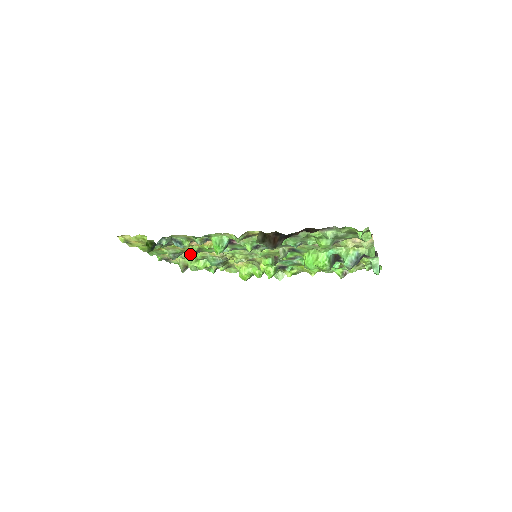
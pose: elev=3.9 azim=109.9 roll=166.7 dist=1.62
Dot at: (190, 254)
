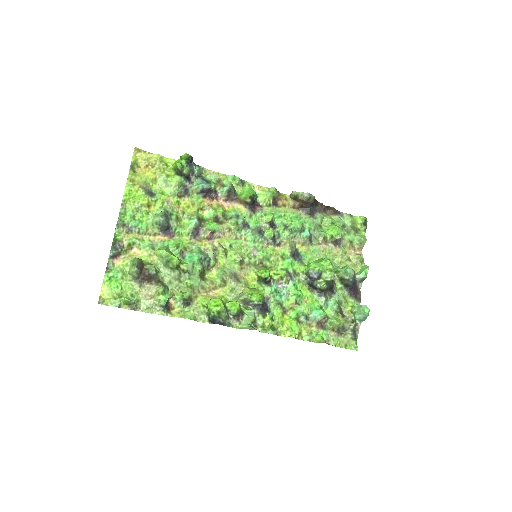
Dot at: (169, 241)
